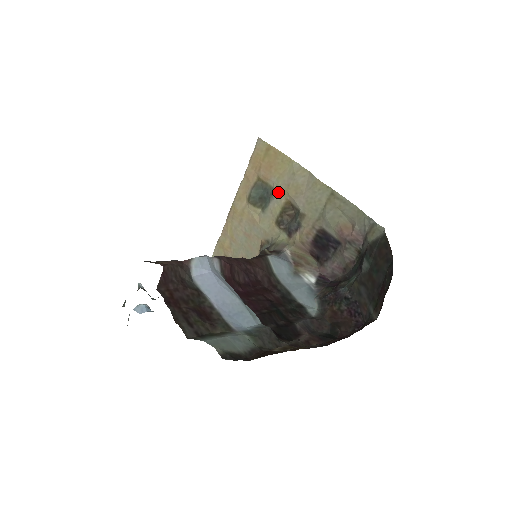
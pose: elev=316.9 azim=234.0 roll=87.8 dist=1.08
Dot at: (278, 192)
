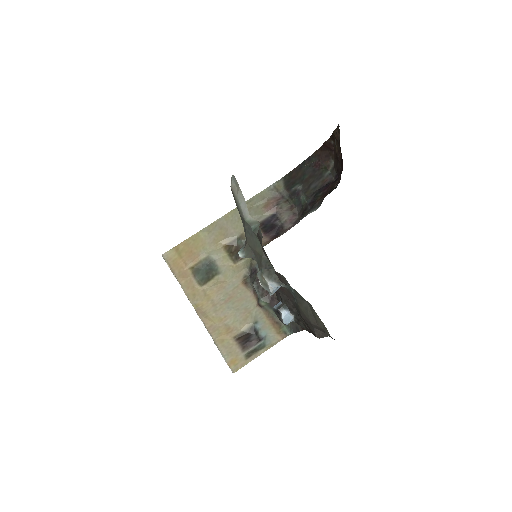
Dot at: (213, 251)
